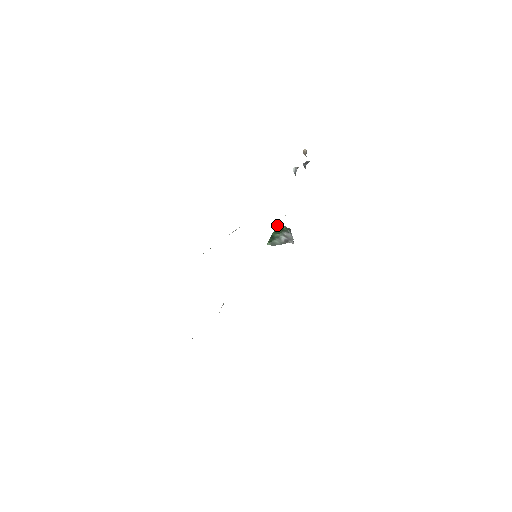
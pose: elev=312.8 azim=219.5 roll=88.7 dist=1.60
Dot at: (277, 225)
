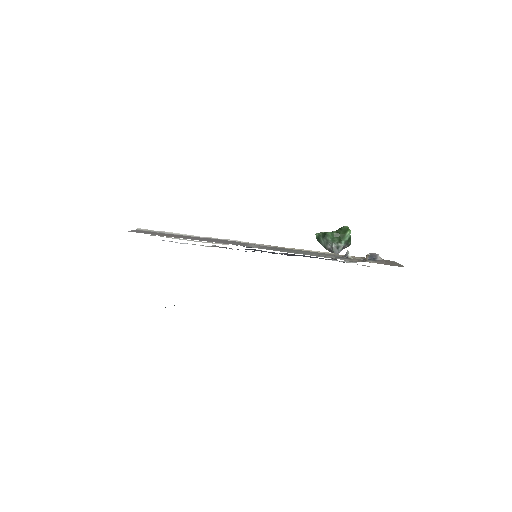
Dot at: (346, 229)
